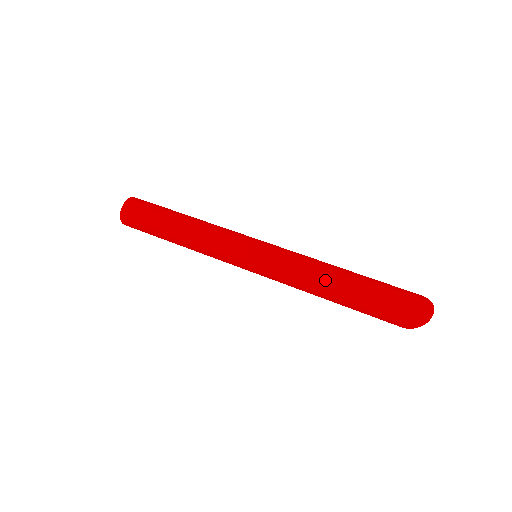
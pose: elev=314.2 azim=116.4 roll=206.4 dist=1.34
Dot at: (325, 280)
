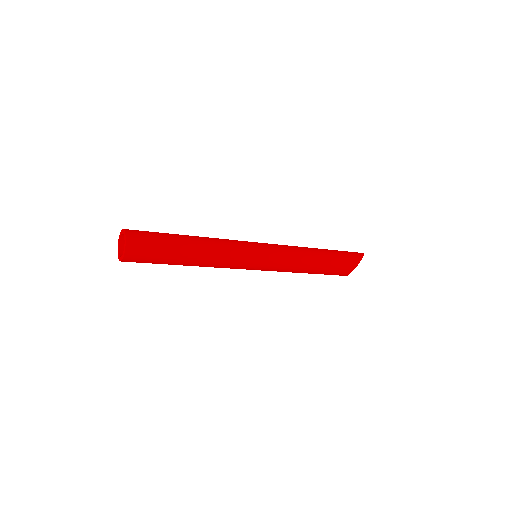
Dot at: occluded
